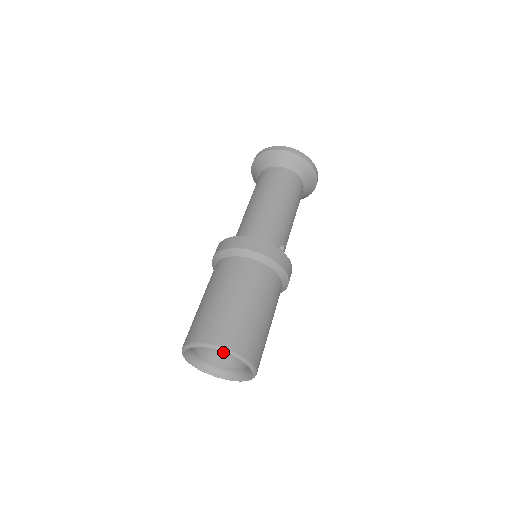
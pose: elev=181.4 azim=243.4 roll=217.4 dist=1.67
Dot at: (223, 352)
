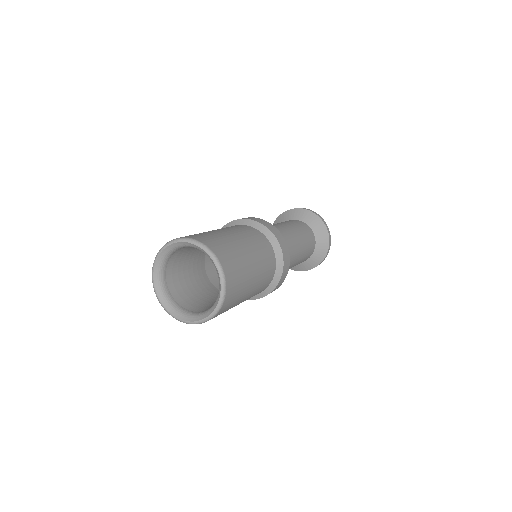
Dot at: (174, 242)
